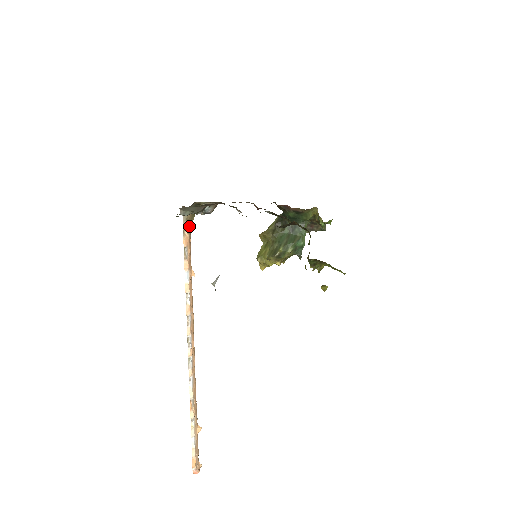
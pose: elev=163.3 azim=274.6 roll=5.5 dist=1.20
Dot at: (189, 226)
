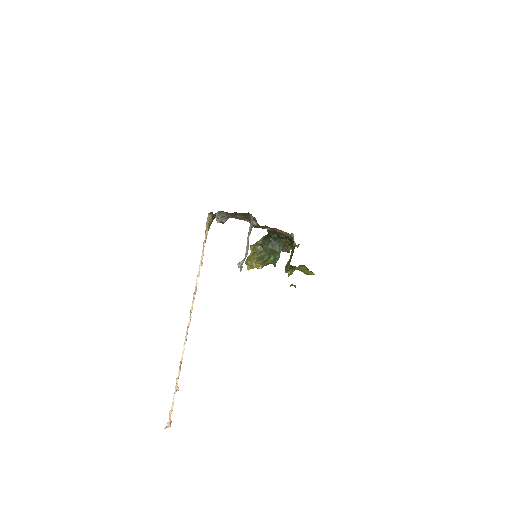
Dot at: (209, 228)
